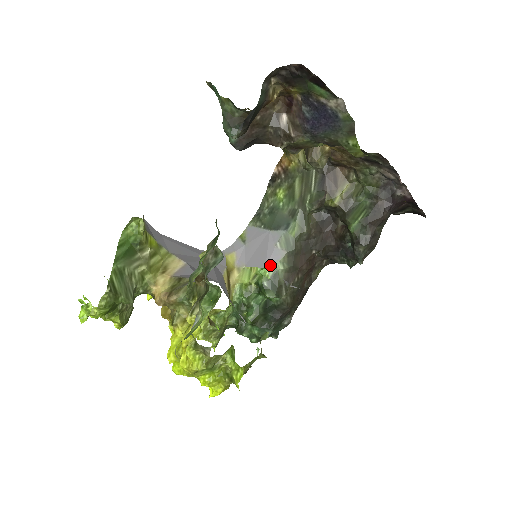
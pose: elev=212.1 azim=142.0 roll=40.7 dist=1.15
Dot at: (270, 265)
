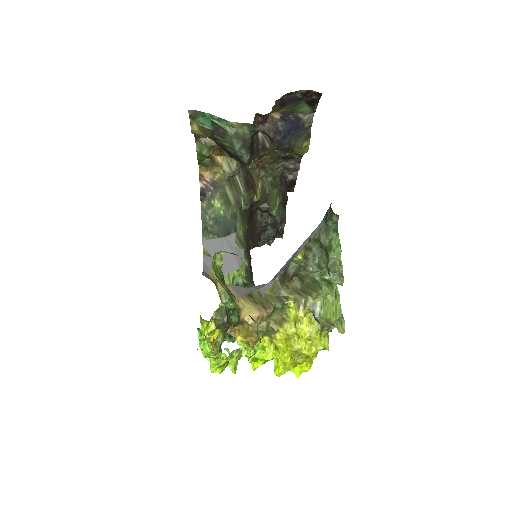
Dot at: (241, 265)
